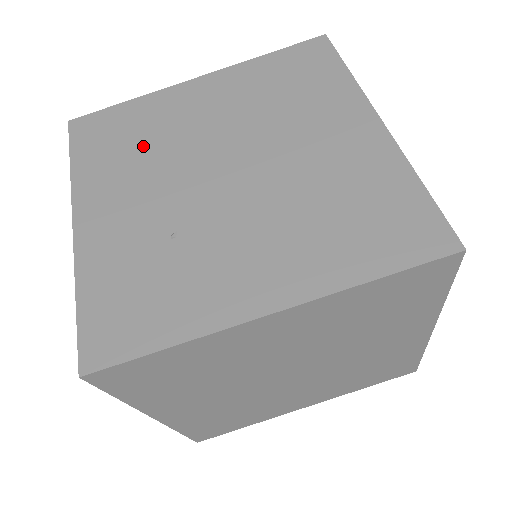
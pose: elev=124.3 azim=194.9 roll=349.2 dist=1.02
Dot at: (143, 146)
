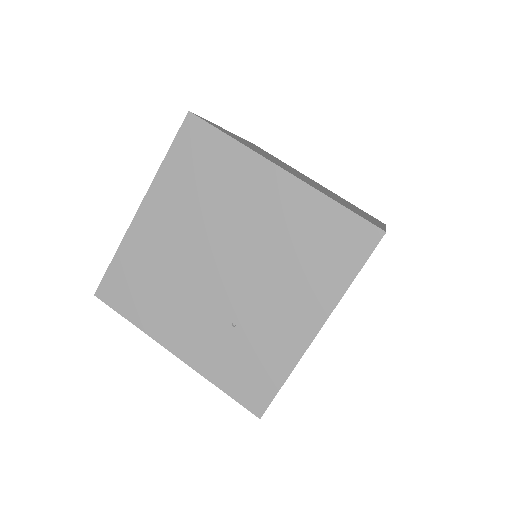
Dot at: (159, 282)
